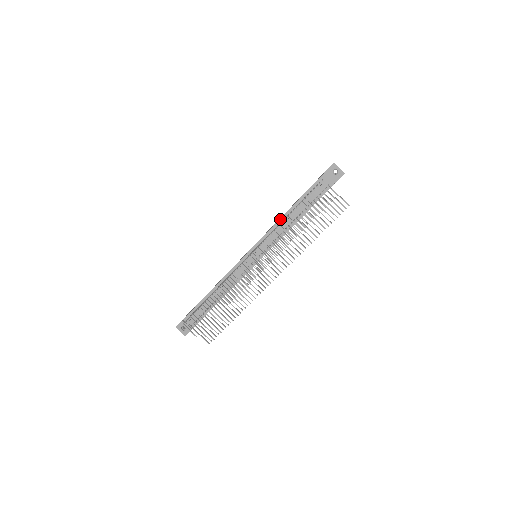
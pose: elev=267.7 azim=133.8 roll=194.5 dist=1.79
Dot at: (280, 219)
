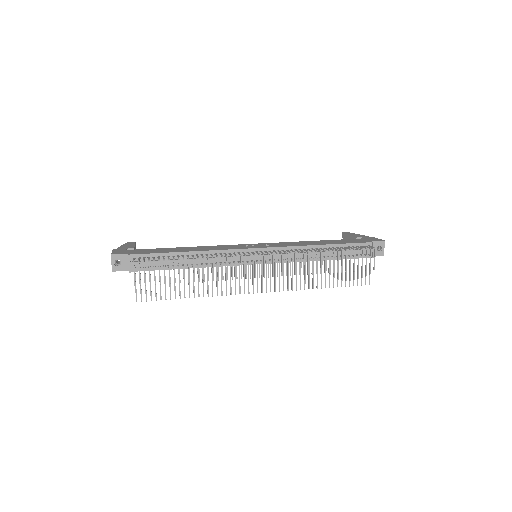
Dot at: (311, 245)
